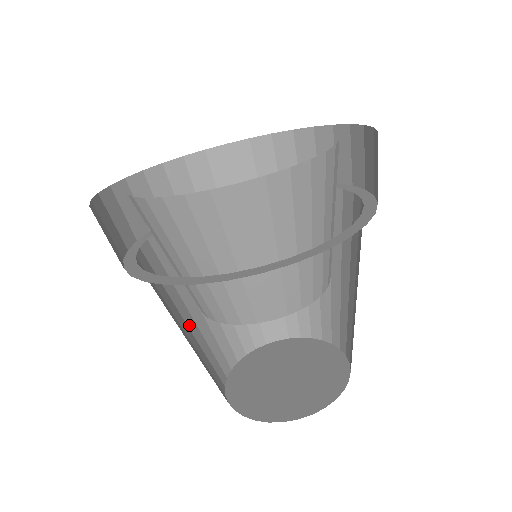
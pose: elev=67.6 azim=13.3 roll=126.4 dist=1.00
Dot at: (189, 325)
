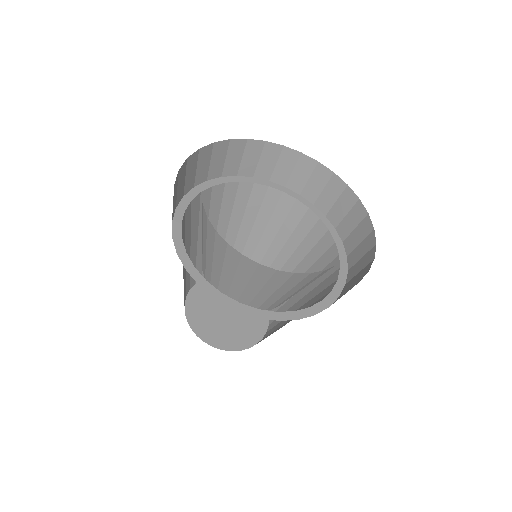
Dot at: occluded
